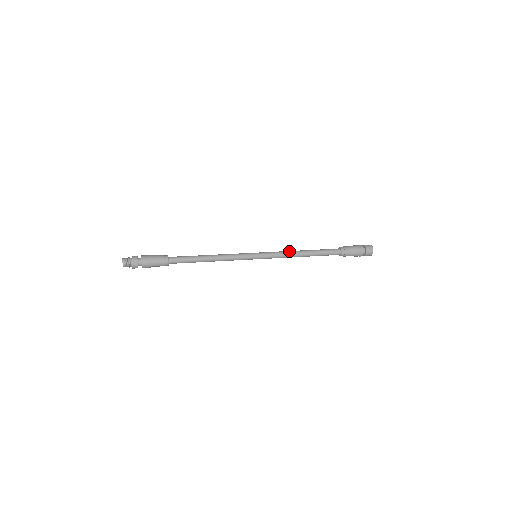
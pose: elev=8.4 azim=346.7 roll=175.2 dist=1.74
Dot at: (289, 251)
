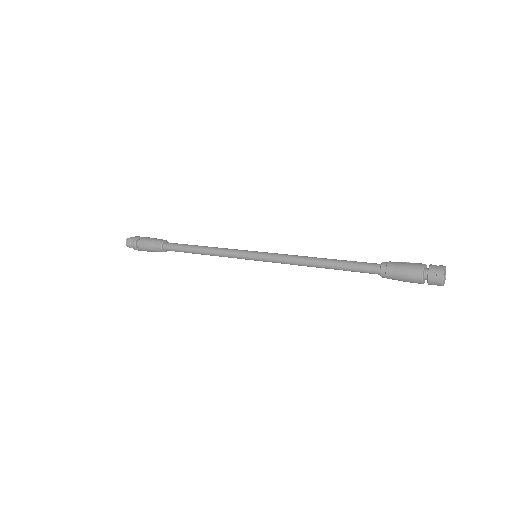
Dot at: (297, 258)
